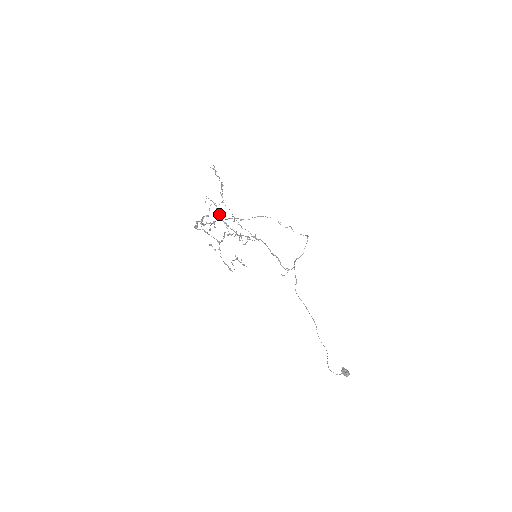
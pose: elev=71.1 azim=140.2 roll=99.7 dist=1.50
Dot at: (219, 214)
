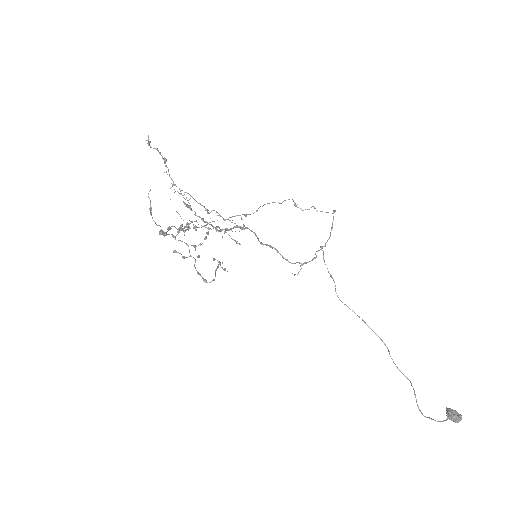
Dot at: (189, 208)
